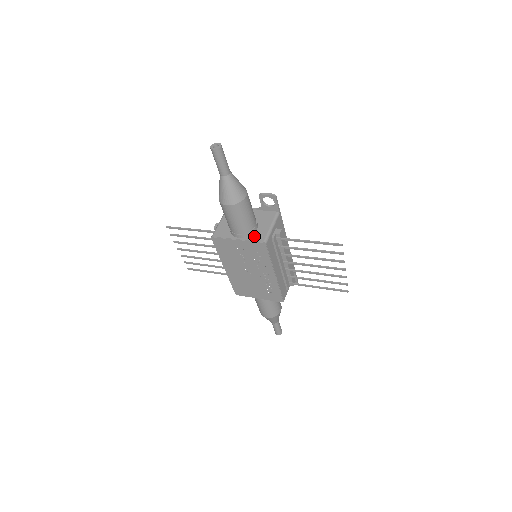
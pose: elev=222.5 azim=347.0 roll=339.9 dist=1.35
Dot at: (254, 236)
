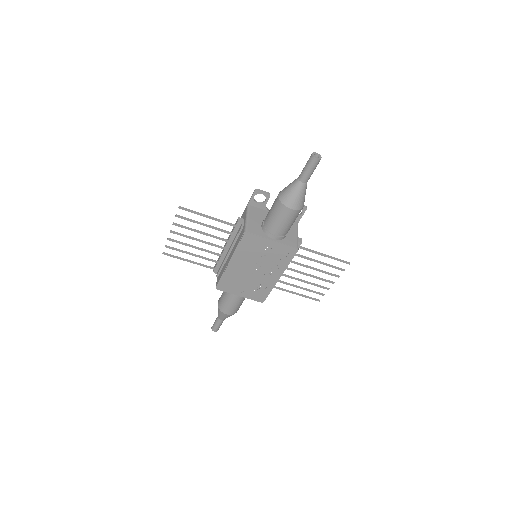
Dot at: (287, 240)
